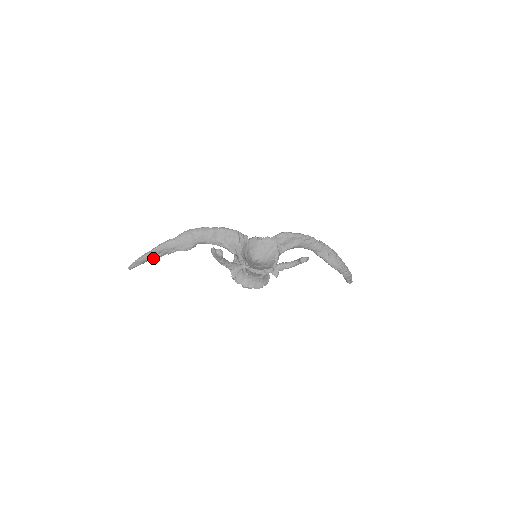
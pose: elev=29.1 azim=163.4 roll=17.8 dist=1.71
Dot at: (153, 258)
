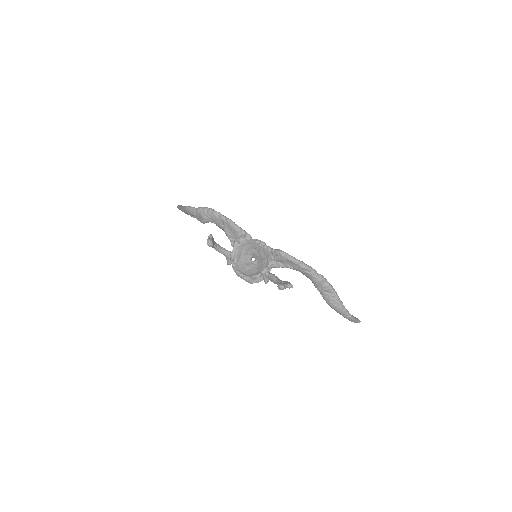
Dot at: (184, 212)
